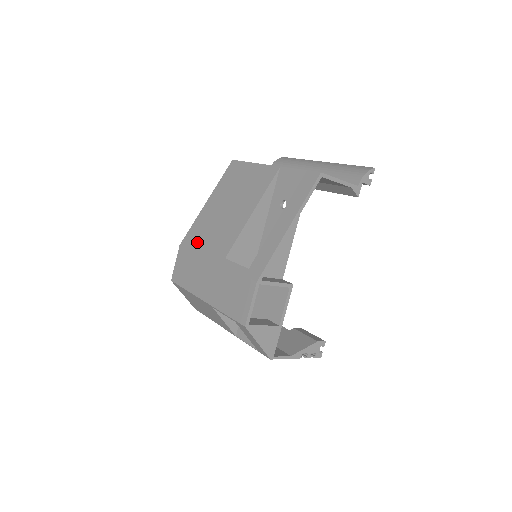
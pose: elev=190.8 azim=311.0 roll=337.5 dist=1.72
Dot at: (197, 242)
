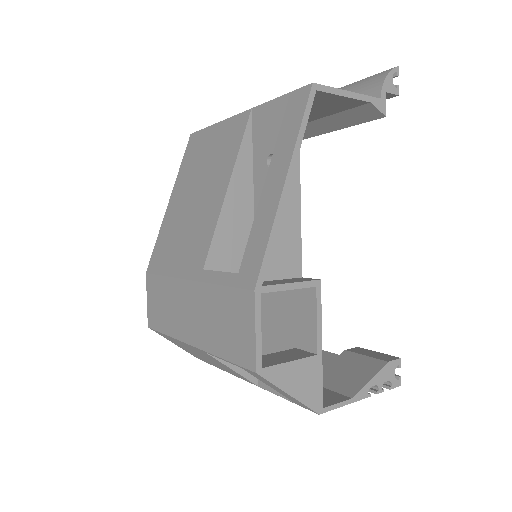
Dot at: (165, 260)
